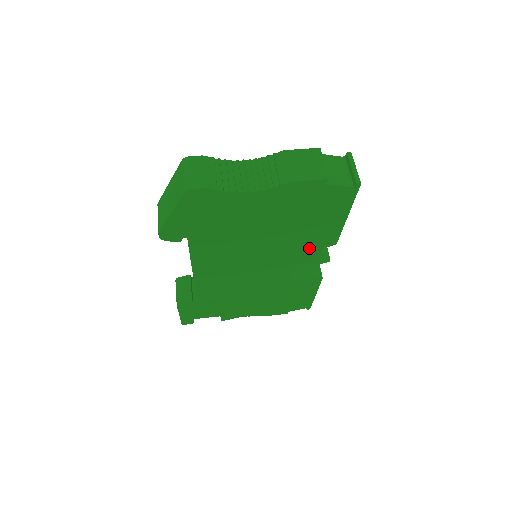
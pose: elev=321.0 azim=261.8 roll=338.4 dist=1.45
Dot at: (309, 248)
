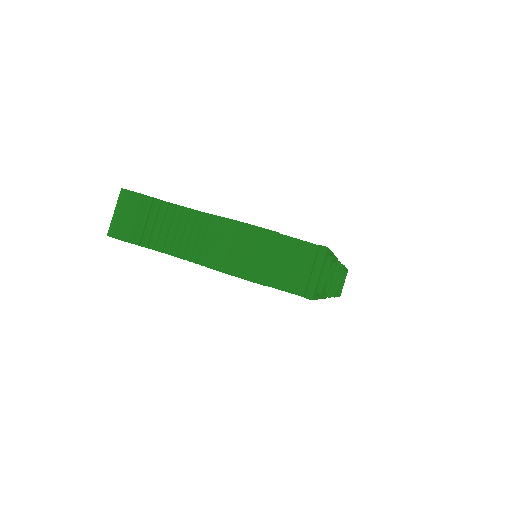
Dot at: occluded
